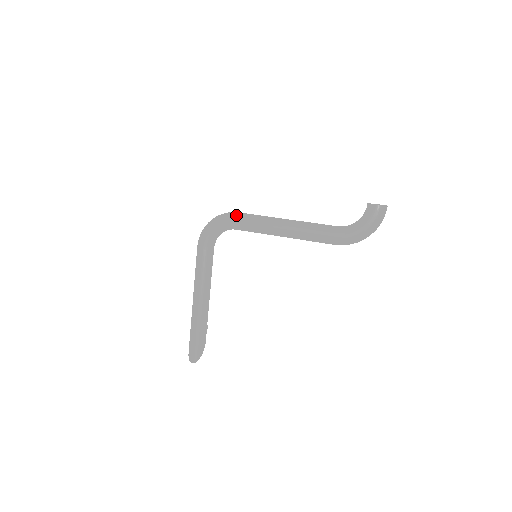
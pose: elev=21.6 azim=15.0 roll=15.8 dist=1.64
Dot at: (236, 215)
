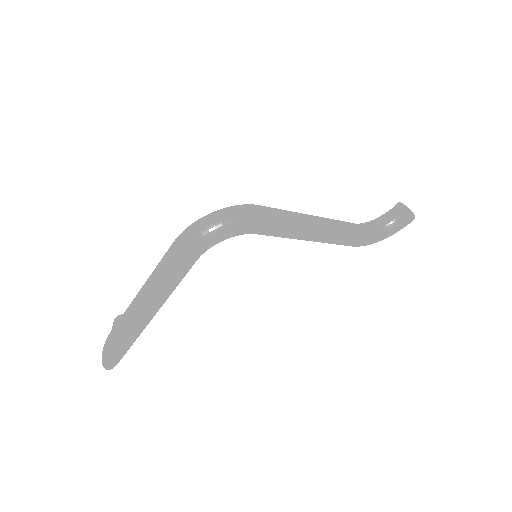
Dot at: (268, 220)
